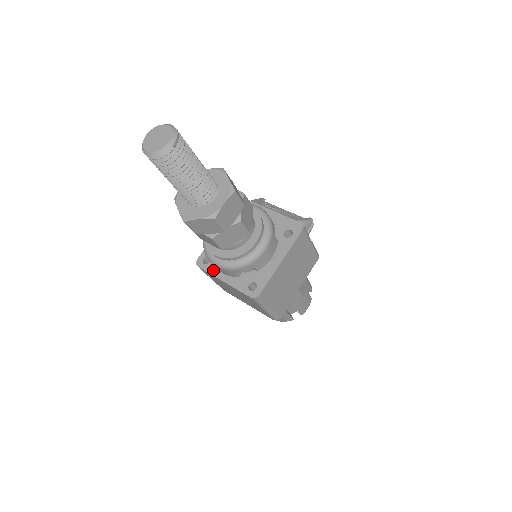
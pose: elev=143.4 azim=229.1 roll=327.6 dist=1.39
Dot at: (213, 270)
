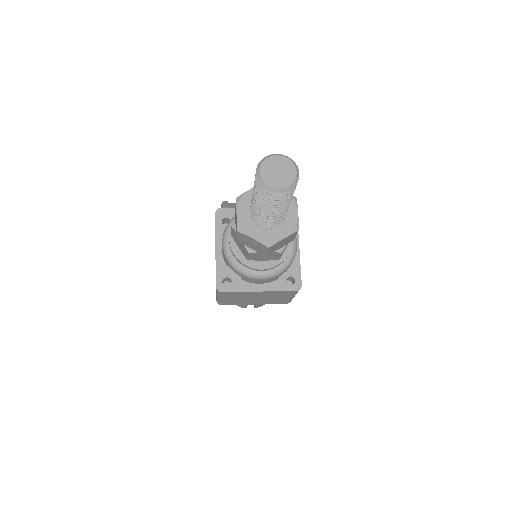
Dot at: (241, 287)
